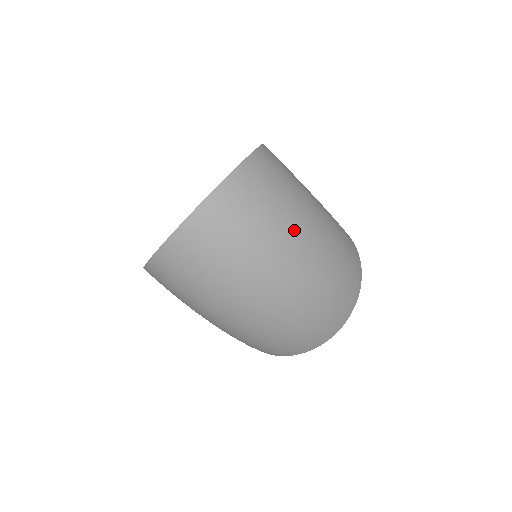
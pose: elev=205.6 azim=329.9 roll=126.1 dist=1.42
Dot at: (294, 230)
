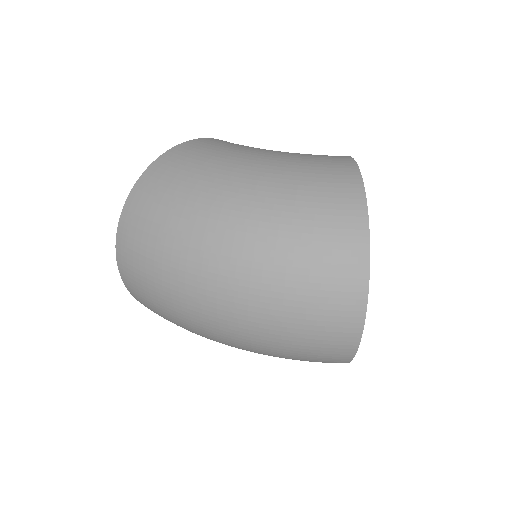
Dot at: (194, 229)
